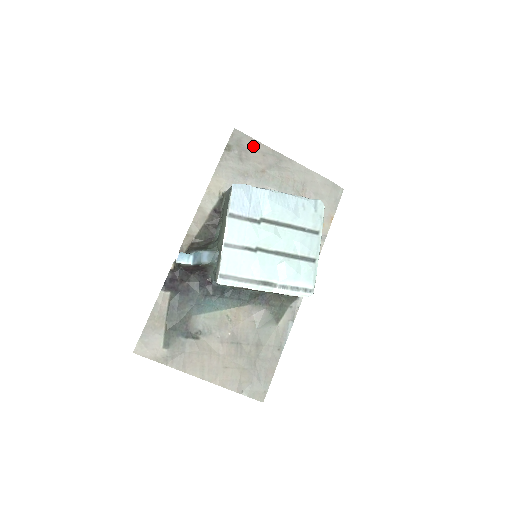
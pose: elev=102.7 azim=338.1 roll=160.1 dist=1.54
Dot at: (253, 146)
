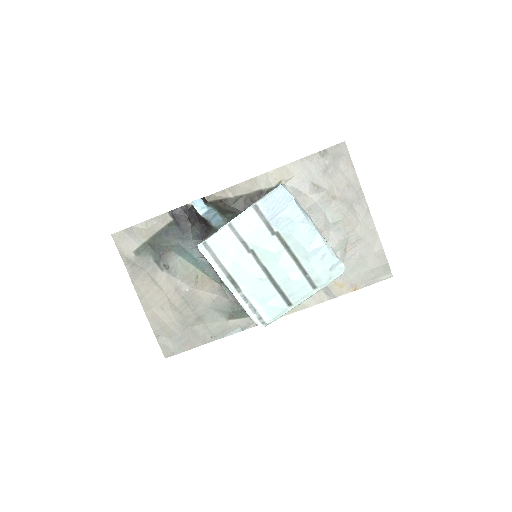
Dot at: (346, 170)
